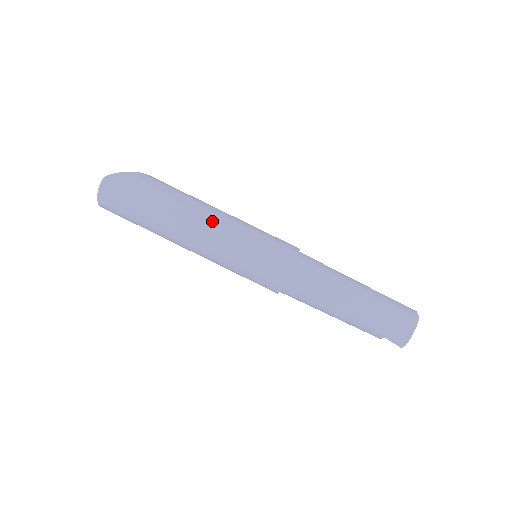
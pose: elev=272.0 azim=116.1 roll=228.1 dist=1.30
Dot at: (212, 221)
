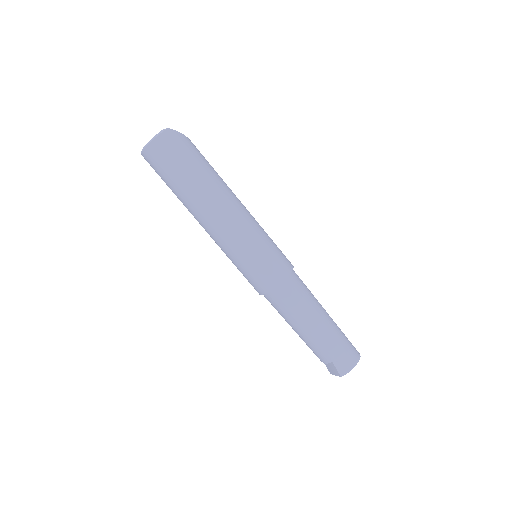
Dot at: (240, 209)
